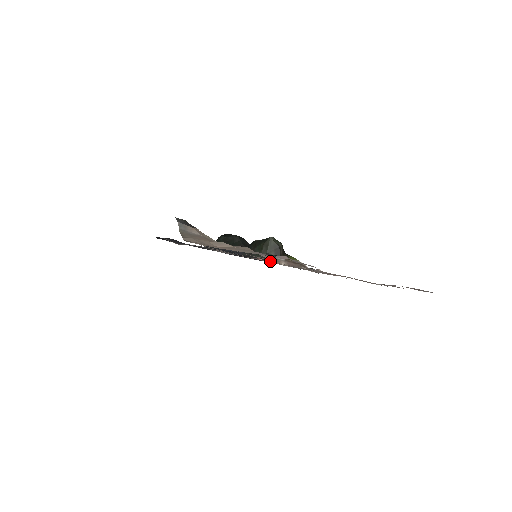
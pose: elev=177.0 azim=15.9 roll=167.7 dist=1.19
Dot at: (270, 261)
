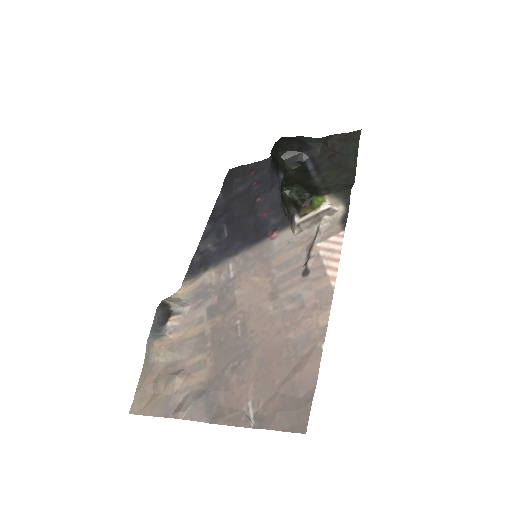
Dot at: (290, 222)
